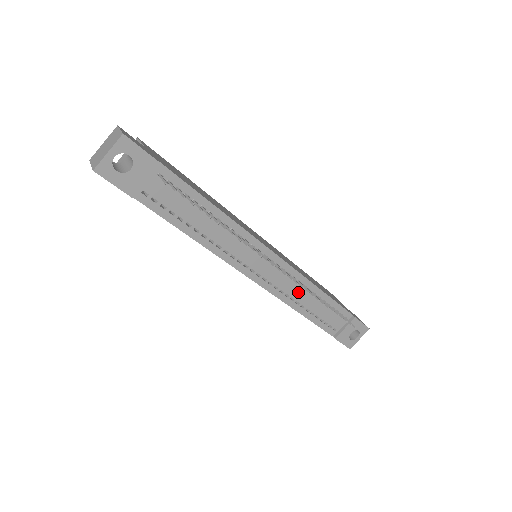
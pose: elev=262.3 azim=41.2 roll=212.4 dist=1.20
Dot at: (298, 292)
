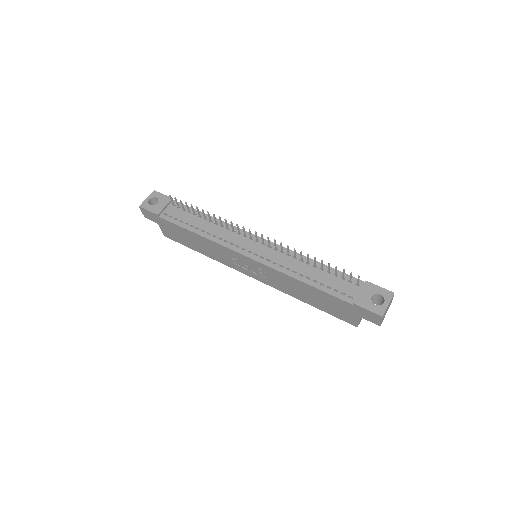
Dot at: (291, 263)
